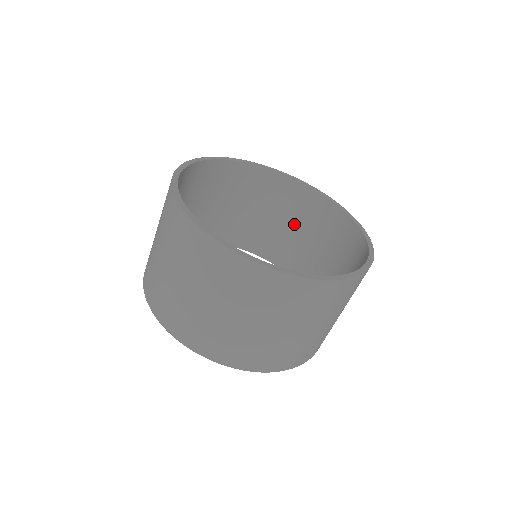
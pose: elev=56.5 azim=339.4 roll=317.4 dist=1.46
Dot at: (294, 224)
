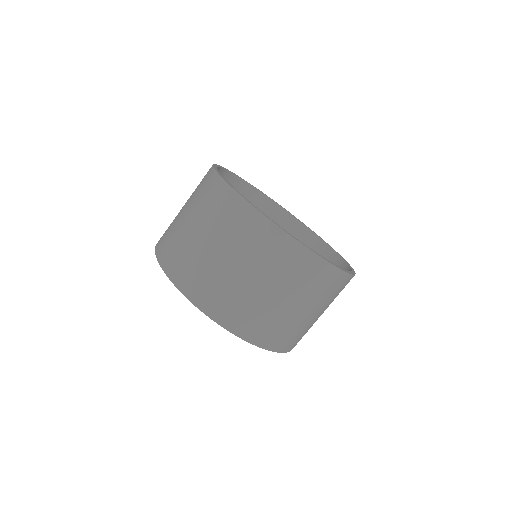
Dot at: occluded
